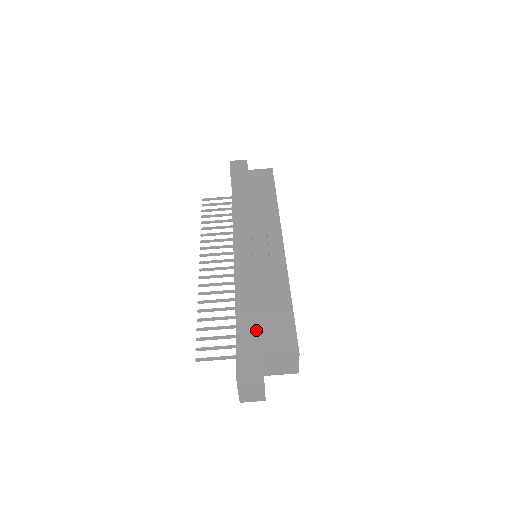
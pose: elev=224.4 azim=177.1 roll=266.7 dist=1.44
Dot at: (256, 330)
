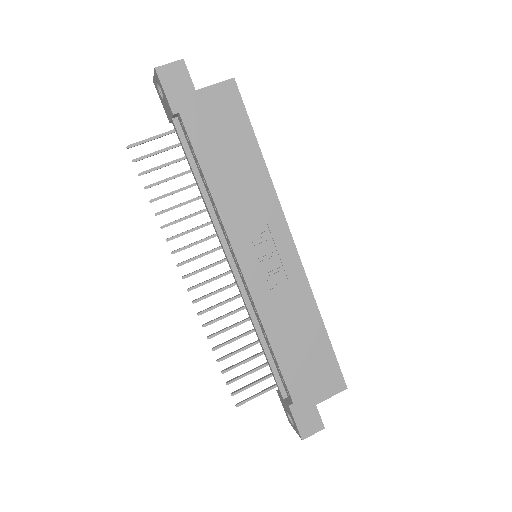
Dot at: (302, 380)
